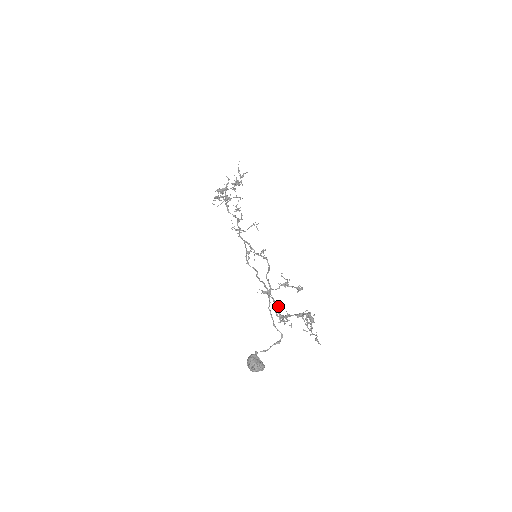
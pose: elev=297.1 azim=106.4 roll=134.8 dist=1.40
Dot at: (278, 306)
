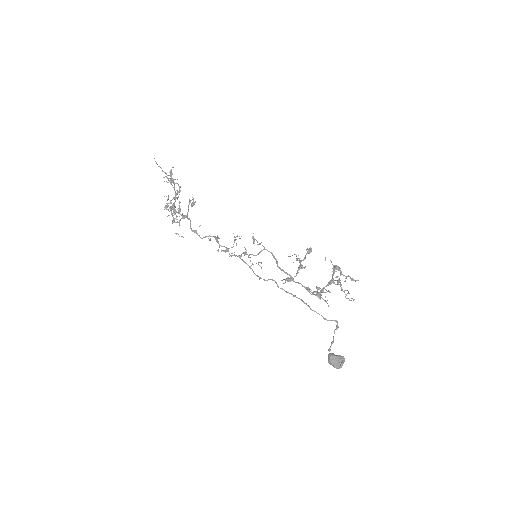
Dot at: (309, 289)
